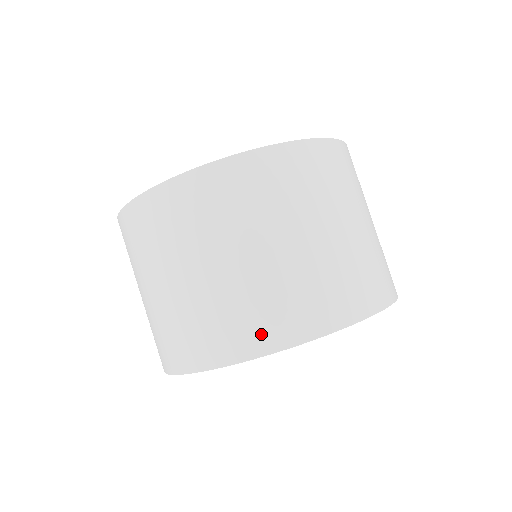
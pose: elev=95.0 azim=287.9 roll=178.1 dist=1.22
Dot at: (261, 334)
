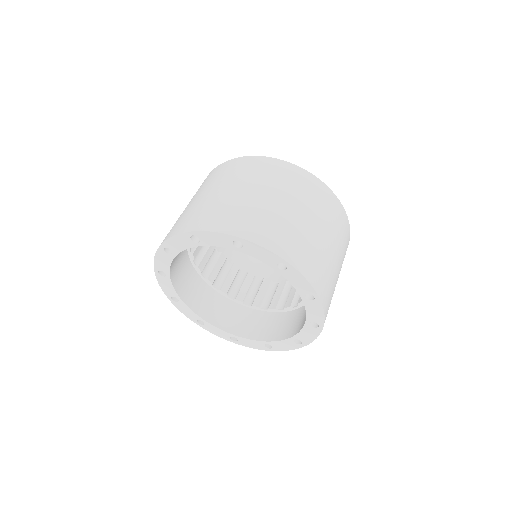
Dot at: (229, 224)
